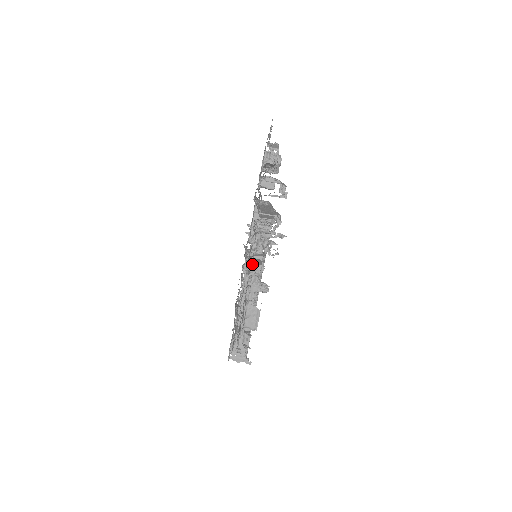
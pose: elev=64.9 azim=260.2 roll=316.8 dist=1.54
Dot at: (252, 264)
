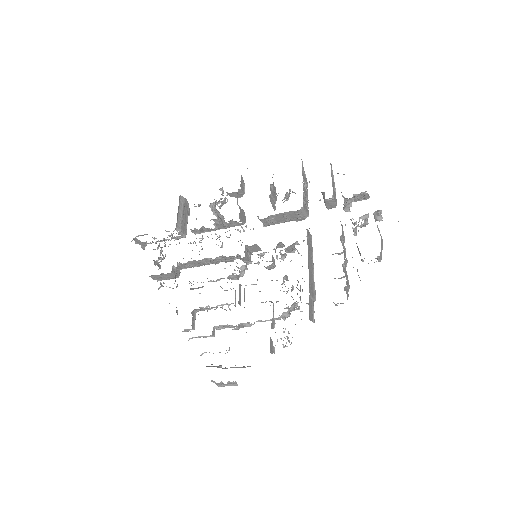
Dot at: (246, 258)
